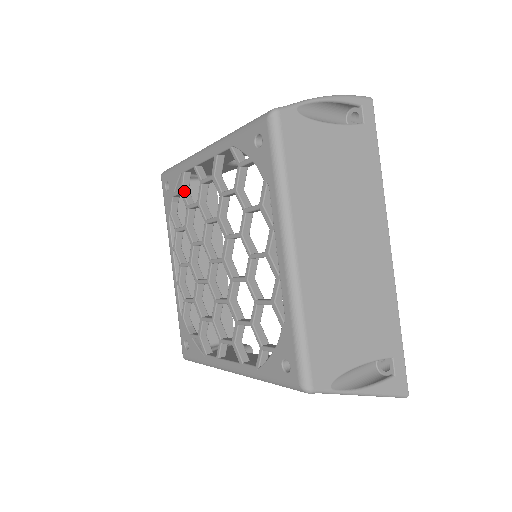
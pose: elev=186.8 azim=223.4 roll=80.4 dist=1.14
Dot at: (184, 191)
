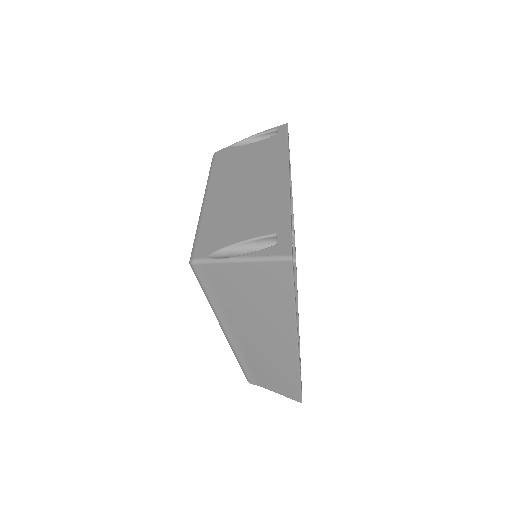
Dot at: occluded
